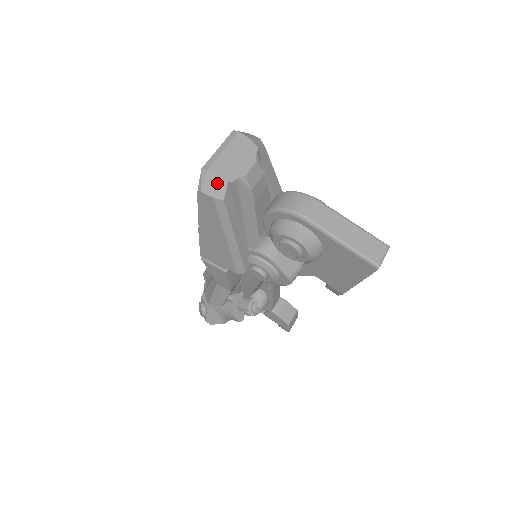
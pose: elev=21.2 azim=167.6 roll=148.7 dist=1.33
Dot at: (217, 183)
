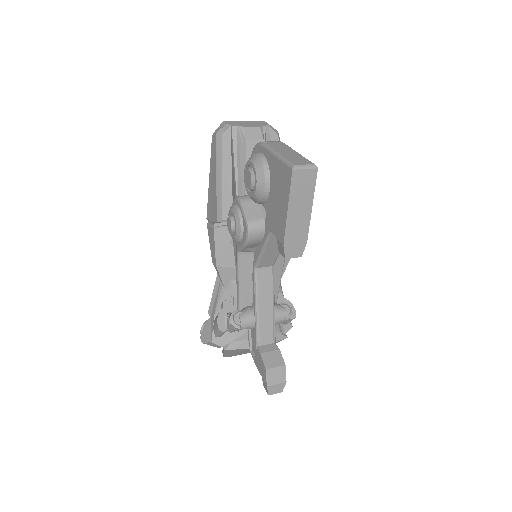
Dot at: (224, 126)
